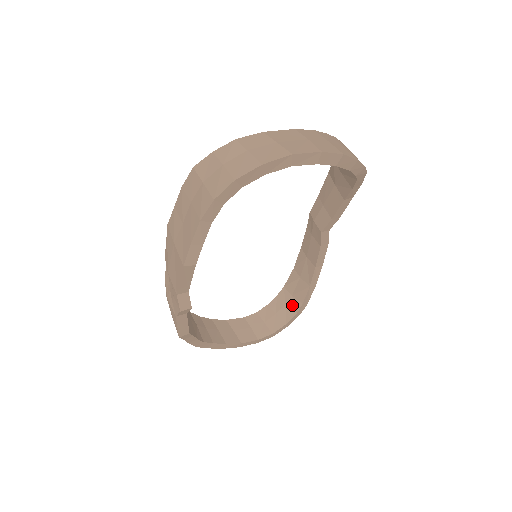
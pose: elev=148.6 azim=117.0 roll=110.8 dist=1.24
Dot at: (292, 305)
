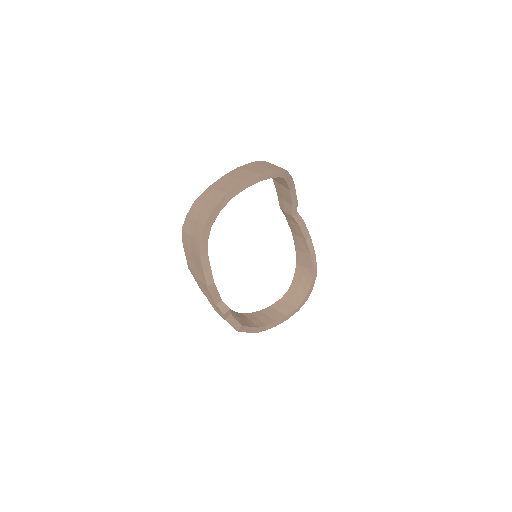
Dot at: (307, 273)
